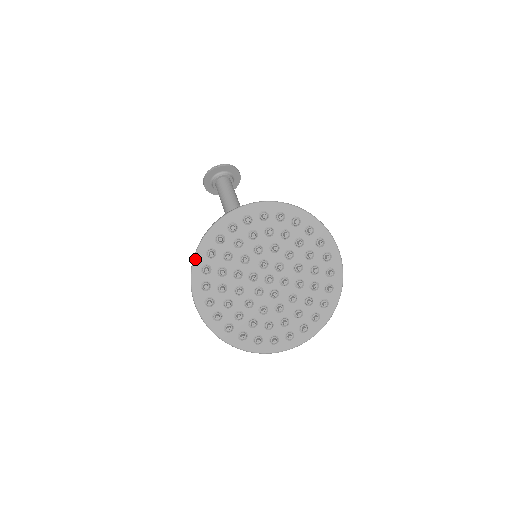
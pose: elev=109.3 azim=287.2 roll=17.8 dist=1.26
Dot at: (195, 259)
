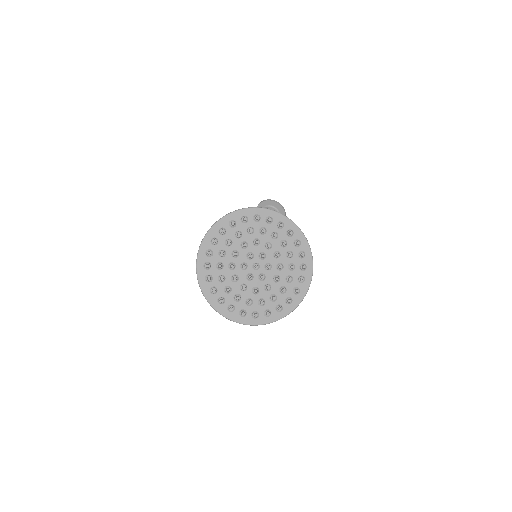
Dot at: (234, 212)
